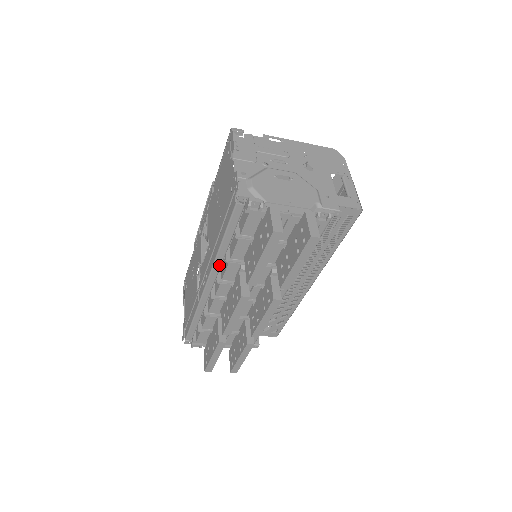
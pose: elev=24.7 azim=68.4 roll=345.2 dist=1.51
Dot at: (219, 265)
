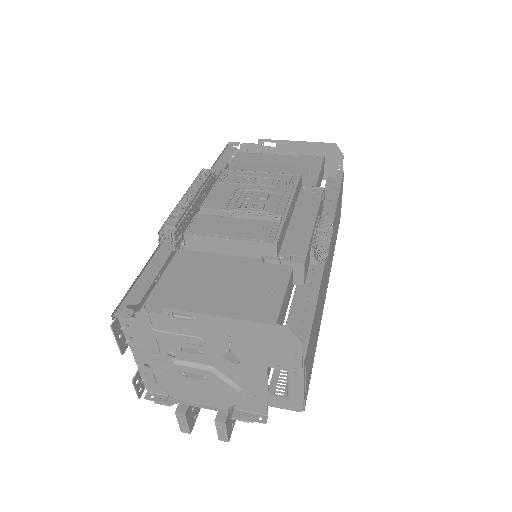
Dot at: occluded
